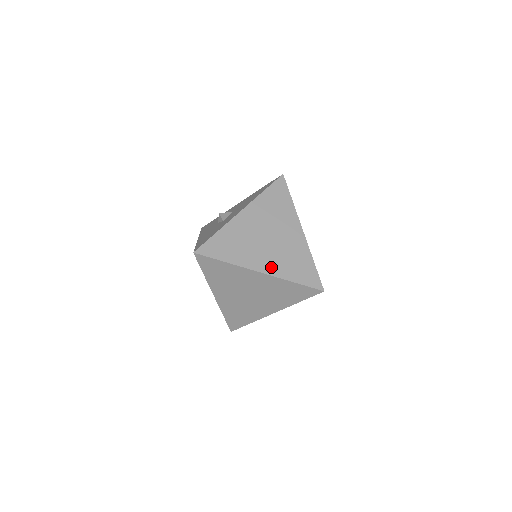
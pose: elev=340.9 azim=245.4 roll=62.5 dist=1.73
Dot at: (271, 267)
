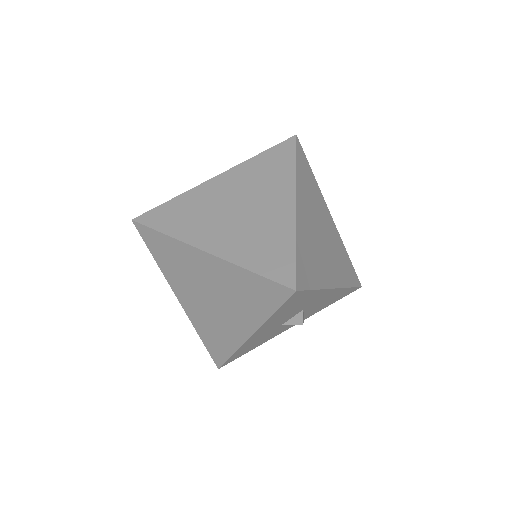
Dot at: (224, 246)
